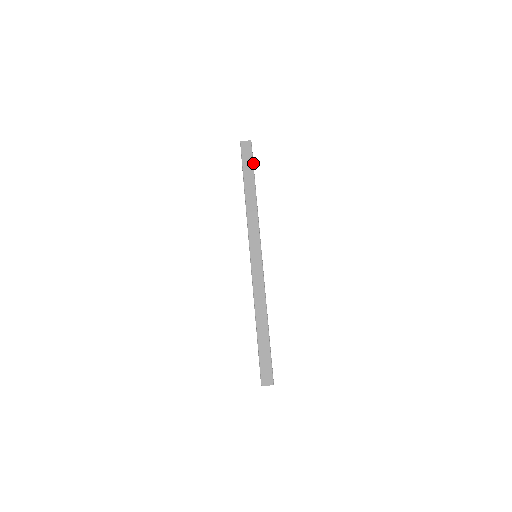
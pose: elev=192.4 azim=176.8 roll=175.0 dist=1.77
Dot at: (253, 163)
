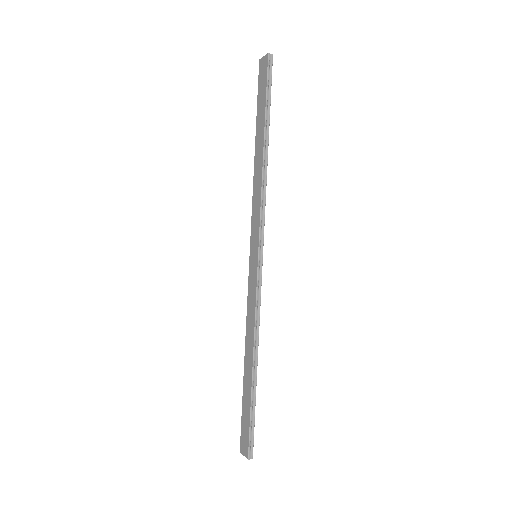
Dot at: (270, 94)
